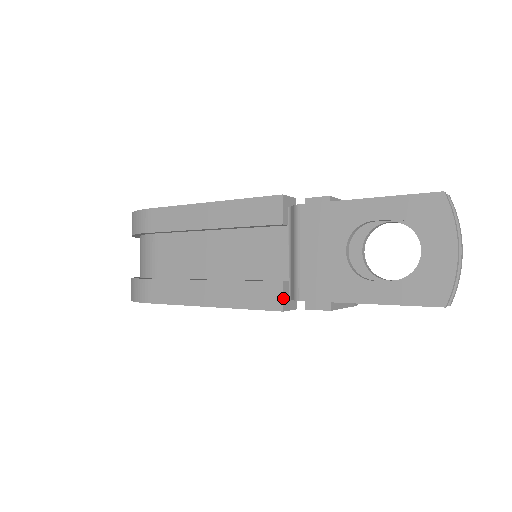
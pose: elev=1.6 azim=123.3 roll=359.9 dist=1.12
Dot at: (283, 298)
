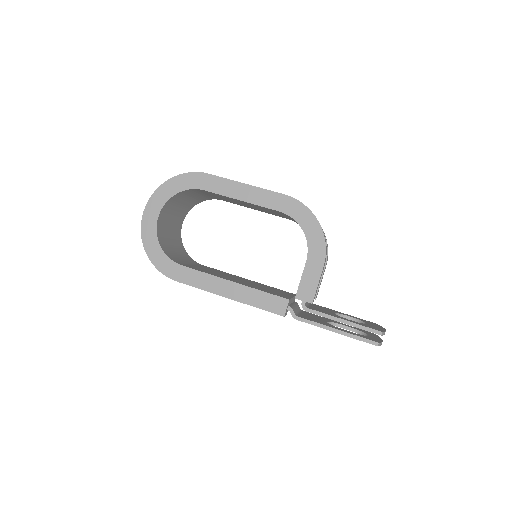
Dot at: occluded
